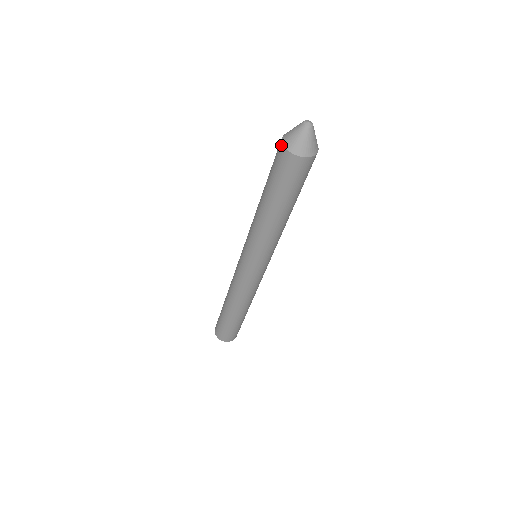
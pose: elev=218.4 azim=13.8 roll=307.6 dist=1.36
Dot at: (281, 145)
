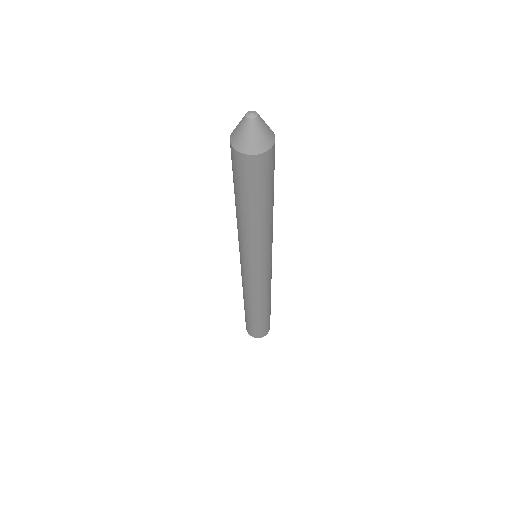
Dot at: (230, 146)
